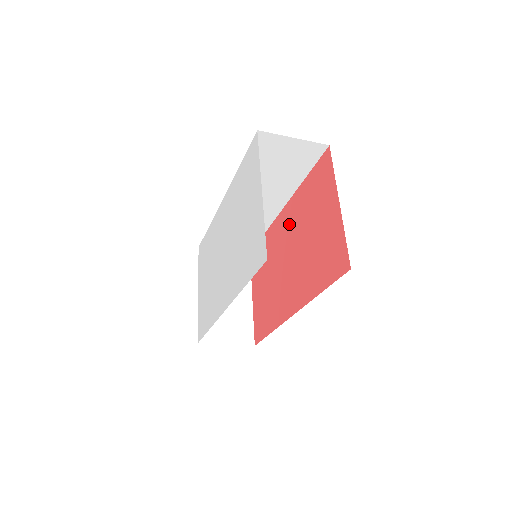
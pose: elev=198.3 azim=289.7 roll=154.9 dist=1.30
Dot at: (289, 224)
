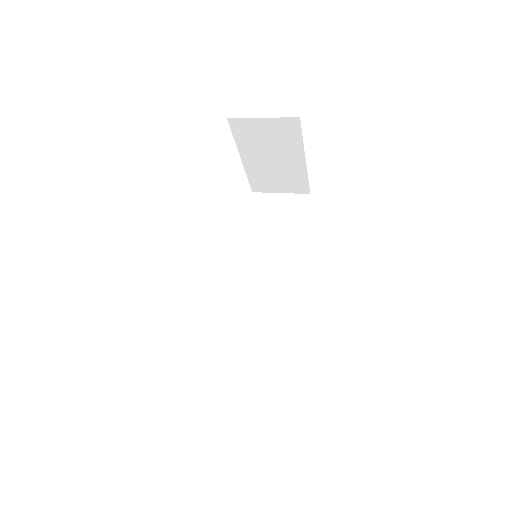
Dot at: occluded
